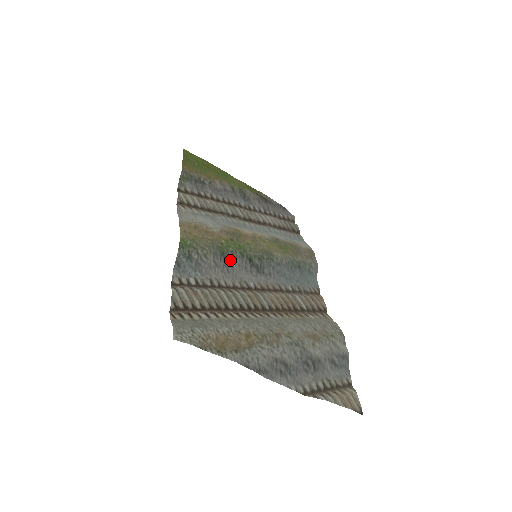
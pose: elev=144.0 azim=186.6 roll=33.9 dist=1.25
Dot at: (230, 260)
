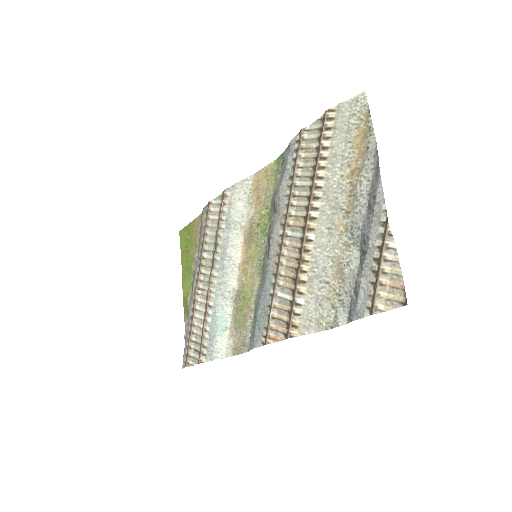
Dot at: (274, 211)
